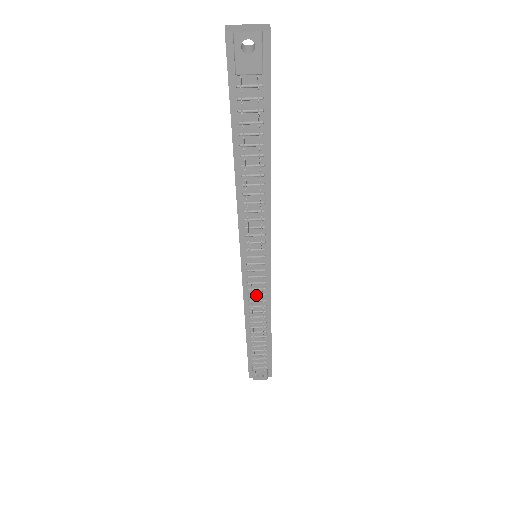
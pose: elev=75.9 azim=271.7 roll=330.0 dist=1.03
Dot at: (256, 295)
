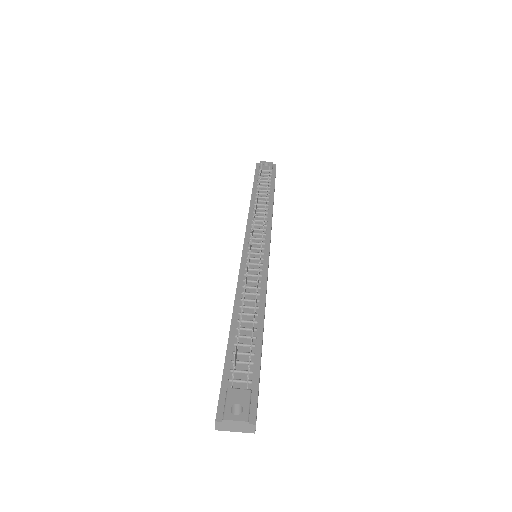
Dot at: (252, 274)
